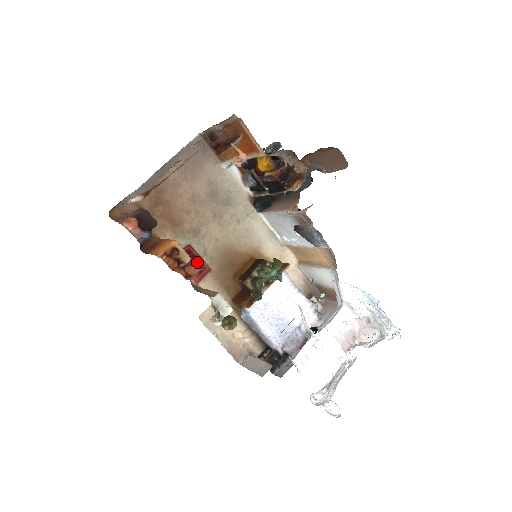
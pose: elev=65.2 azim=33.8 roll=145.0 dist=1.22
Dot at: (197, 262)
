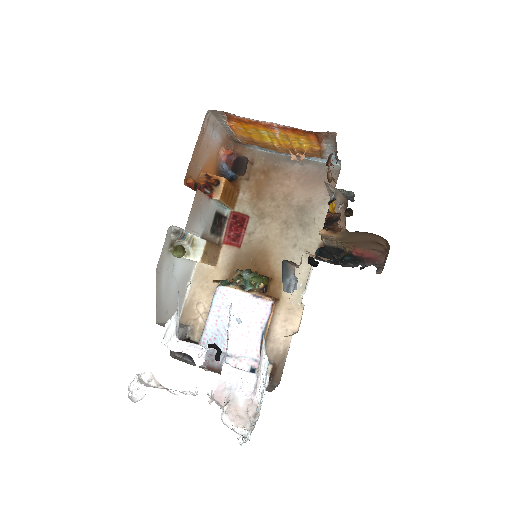
Dot at: (239, 232)
